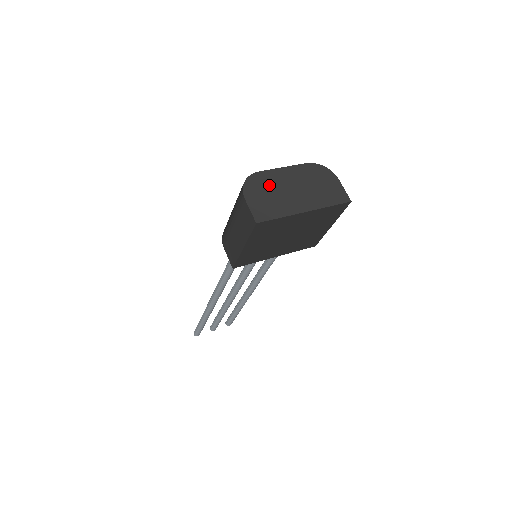
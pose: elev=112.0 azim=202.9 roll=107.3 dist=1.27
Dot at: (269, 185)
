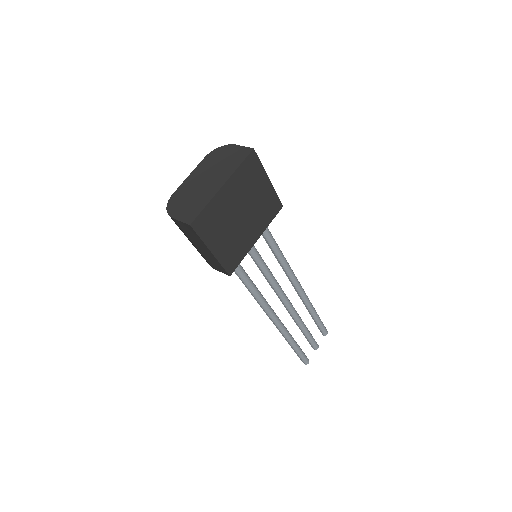
Dot at: (185, 195)
